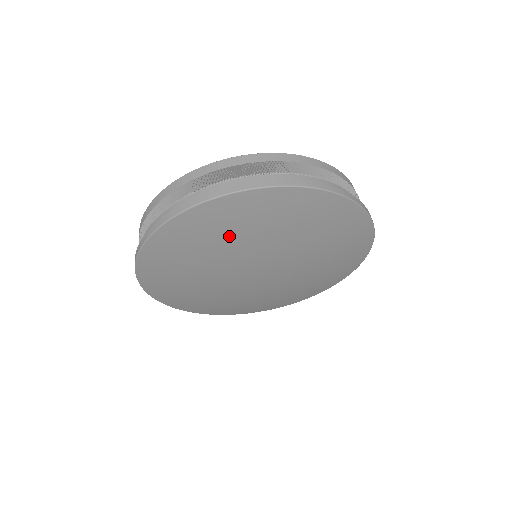
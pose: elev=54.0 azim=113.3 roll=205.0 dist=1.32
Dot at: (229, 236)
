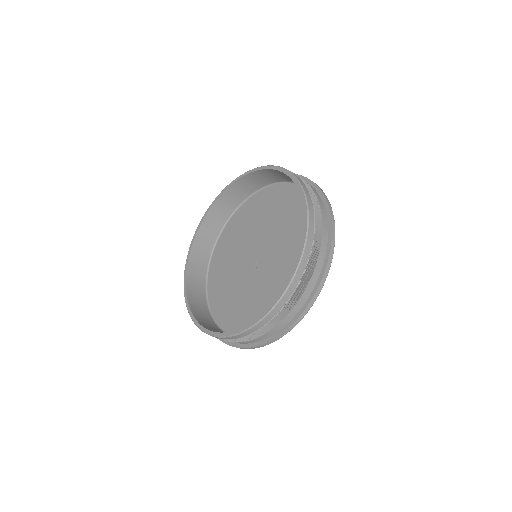
Dot at: occluded
